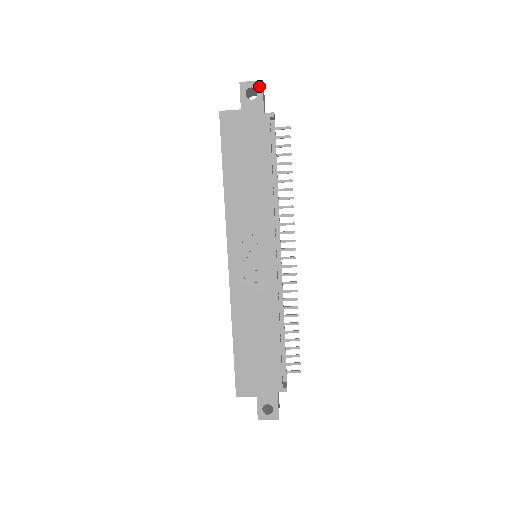
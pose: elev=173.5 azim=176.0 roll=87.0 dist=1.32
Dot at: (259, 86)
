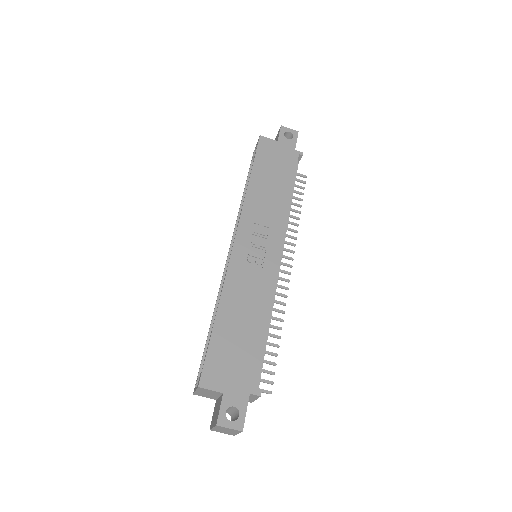
Dot at: (295, 133)
